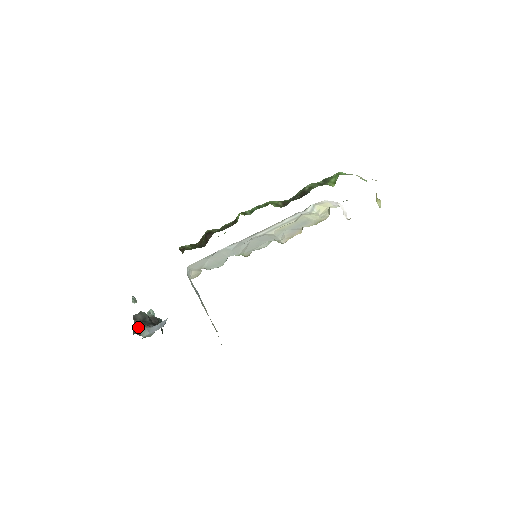
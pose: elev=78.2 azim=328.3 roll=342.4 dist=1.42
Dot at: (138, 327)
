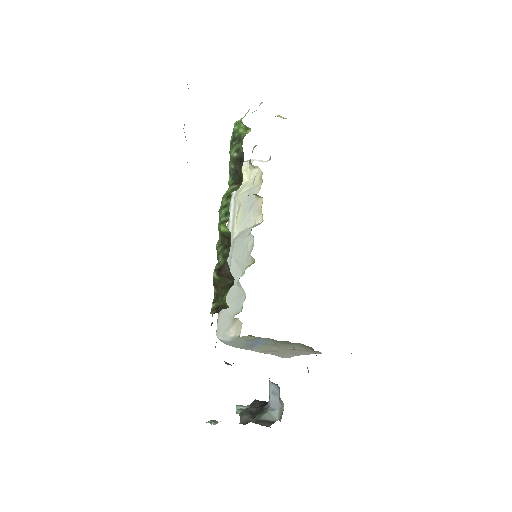
Dot at: (262, 420)
